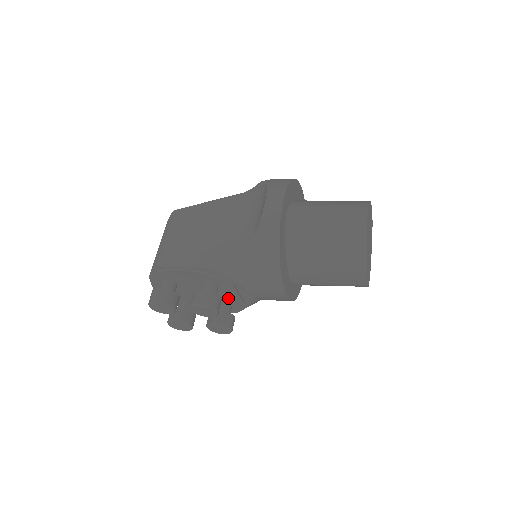
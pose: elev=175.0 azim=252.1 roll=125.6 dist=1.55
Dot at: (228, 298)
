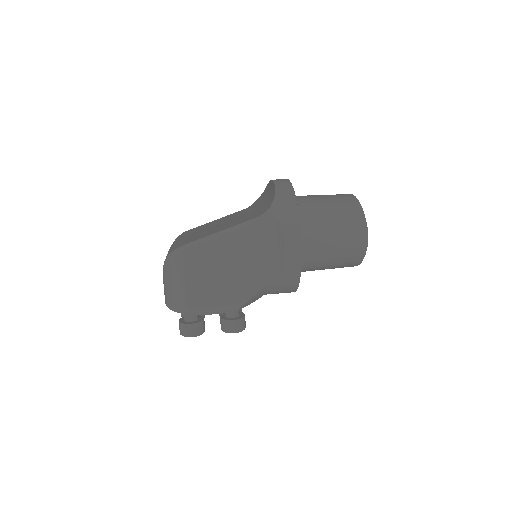
Dot at: occluded
